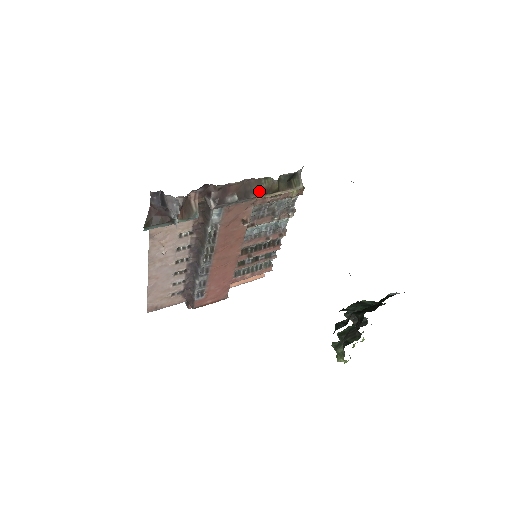
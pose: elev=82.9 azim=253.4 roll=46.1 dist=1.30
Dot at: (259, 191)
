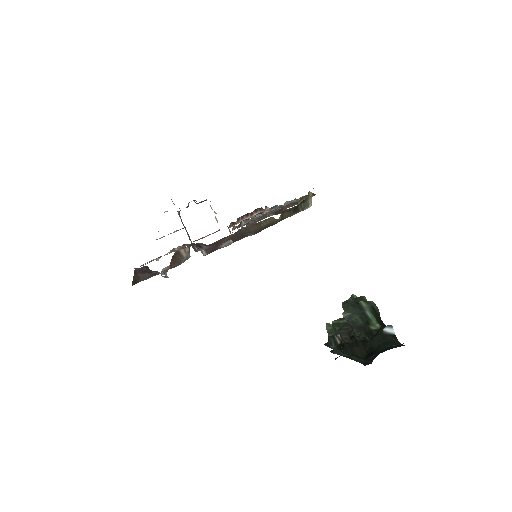
Dot at: (258, 229)
